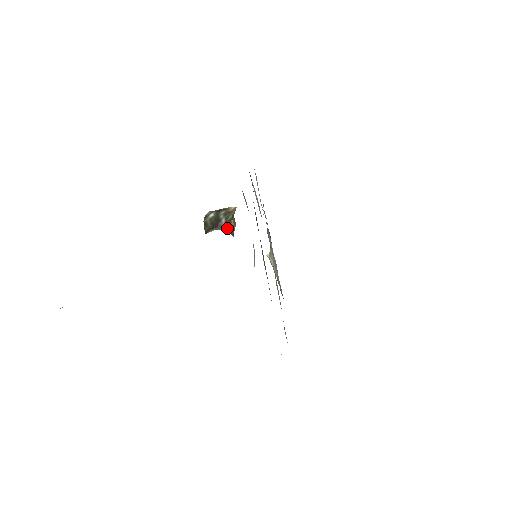
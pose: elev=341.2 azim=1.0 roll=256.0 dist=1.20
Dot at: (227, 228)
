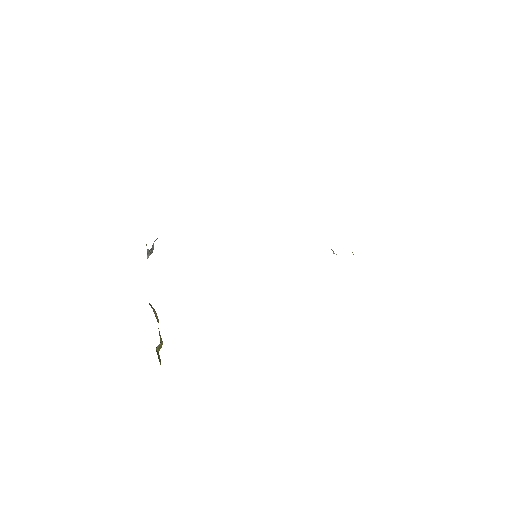
Dot at: (147, 249)
